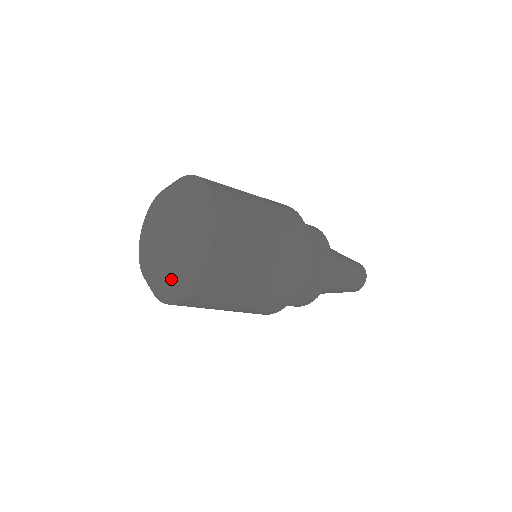
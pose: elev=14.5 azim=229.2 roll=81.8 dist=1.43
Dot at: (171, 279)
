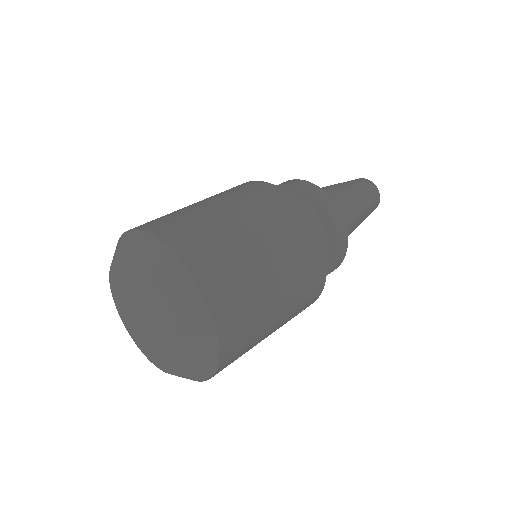
Dot at: (171, 374)
